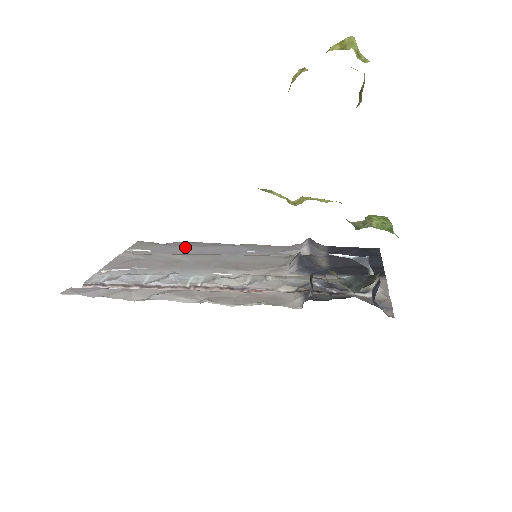
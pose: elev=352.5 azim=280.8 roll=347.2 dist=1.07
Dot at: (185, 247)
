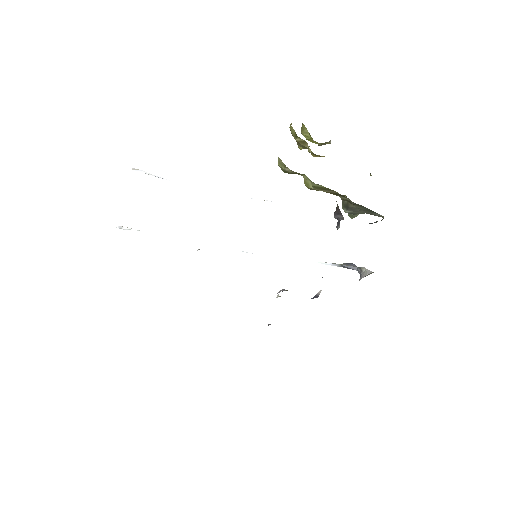
Dot at: occluded
